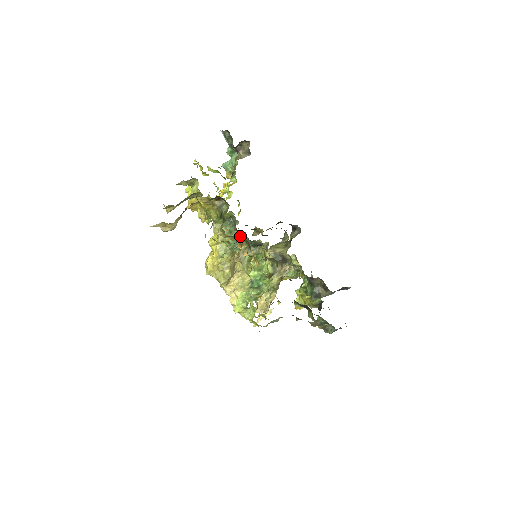
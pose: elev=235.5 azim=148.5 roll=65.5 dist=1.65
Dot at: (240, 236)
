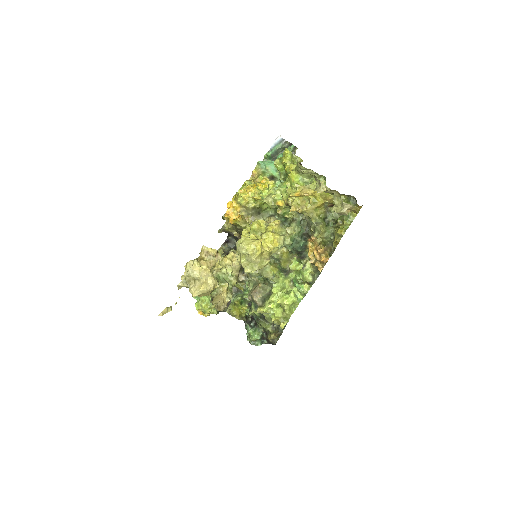
Dot at: (303, 239)
